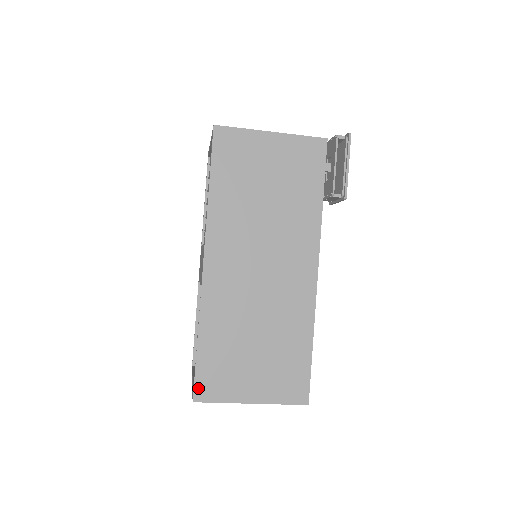
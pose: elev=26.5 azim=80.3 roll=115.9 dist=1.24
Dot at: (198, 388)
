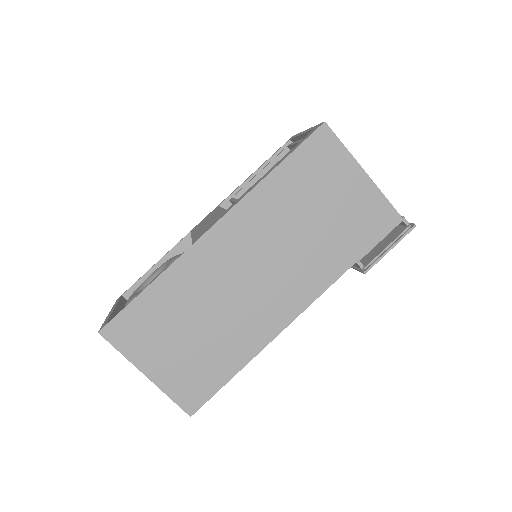
Dot at: (113, 325)
